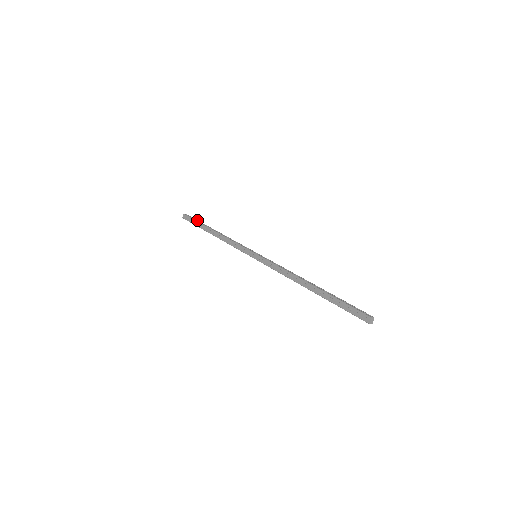
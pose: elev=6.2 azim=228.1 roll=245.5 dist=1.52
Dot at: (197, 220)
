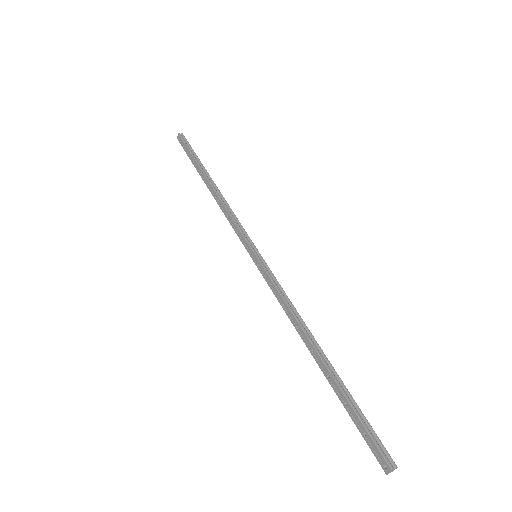
Dot at: (193, 151)
